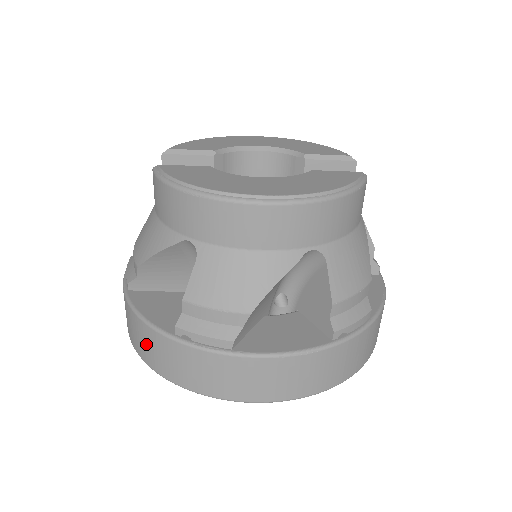
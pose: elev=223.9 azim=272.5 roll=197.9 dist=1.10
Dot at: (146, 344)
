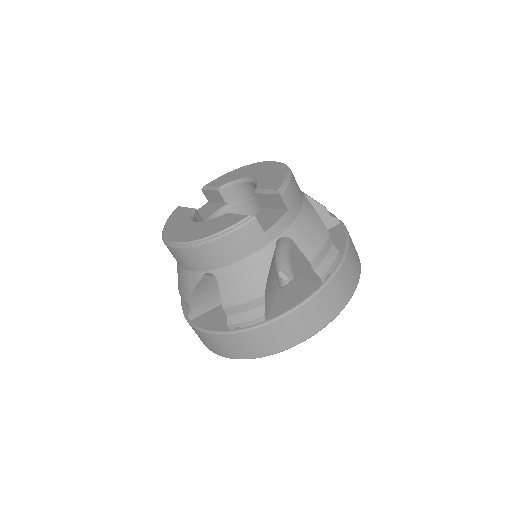
Dot at: occluded
